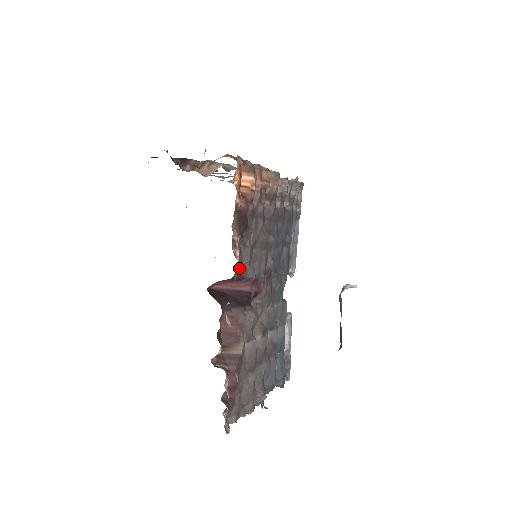
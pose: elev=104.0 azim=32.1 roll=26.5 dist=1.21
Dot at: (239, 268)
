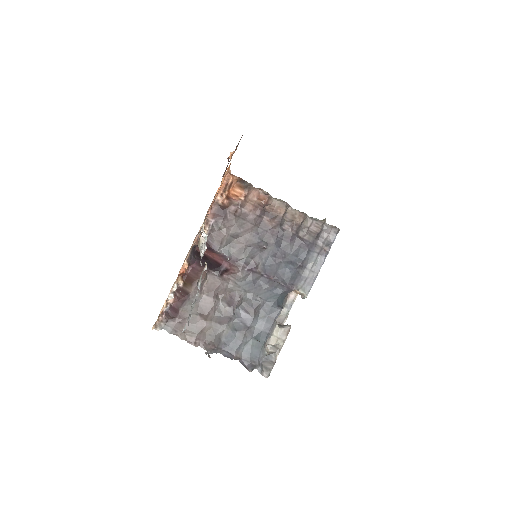
Dot at: (209, 240)
